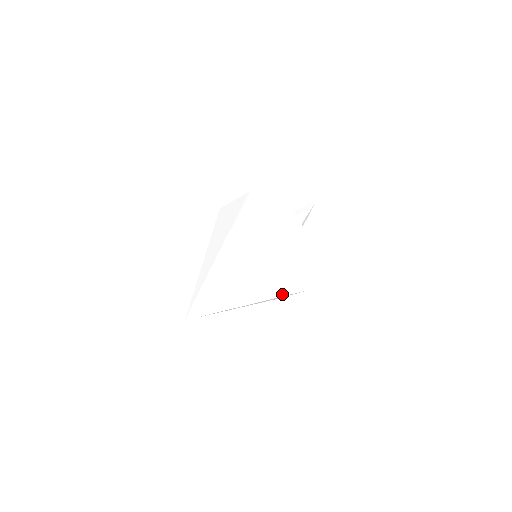
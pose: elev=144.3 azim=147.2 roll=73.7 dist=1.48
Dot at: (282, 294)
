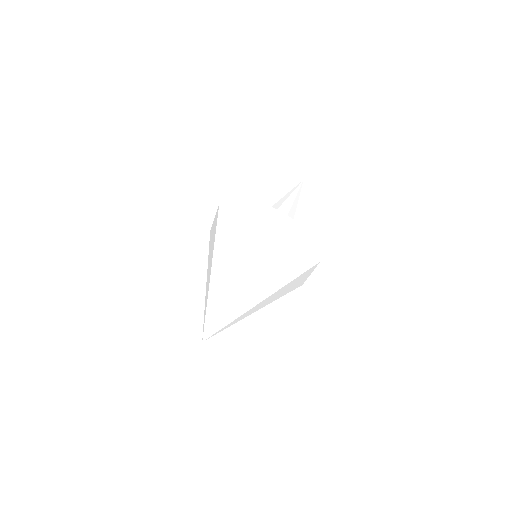
Dot at: (281, 296)
